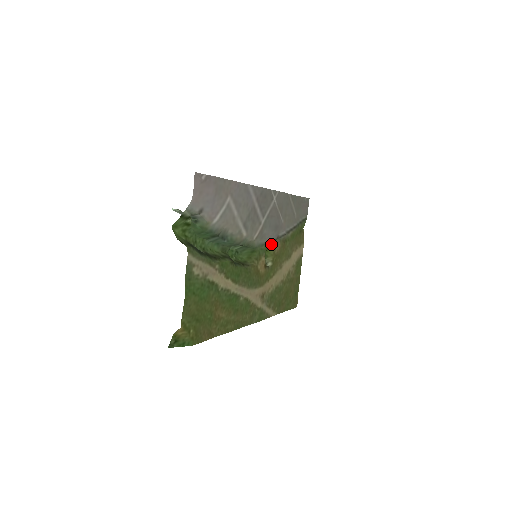
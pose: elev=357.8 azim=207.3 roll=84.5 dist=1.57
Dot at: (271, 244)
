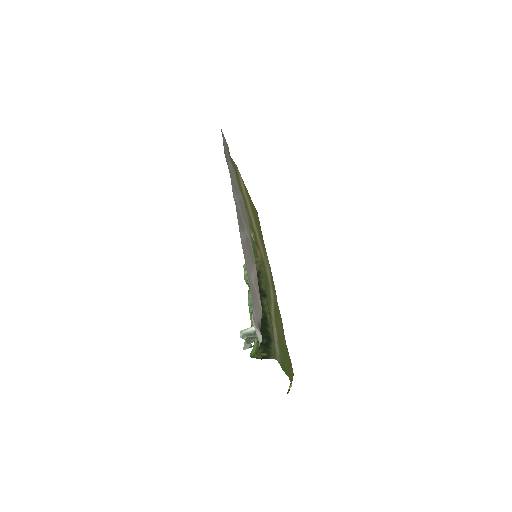
Dot at: occluded
